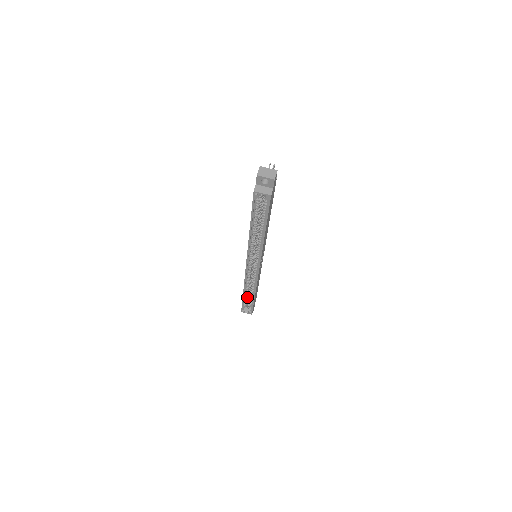
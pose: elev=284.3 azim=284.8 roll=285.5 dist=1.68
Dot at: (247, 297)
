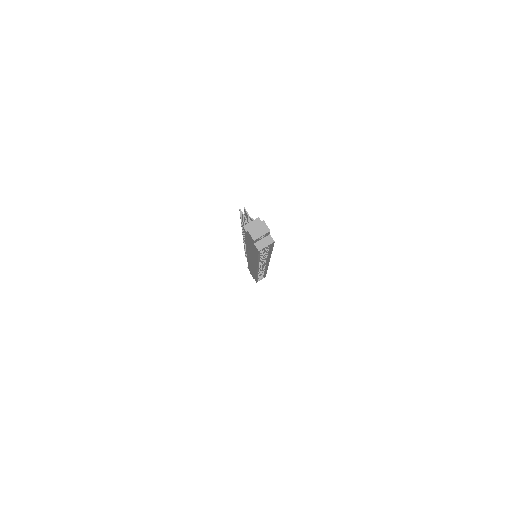
Dot at: (259, 275)
